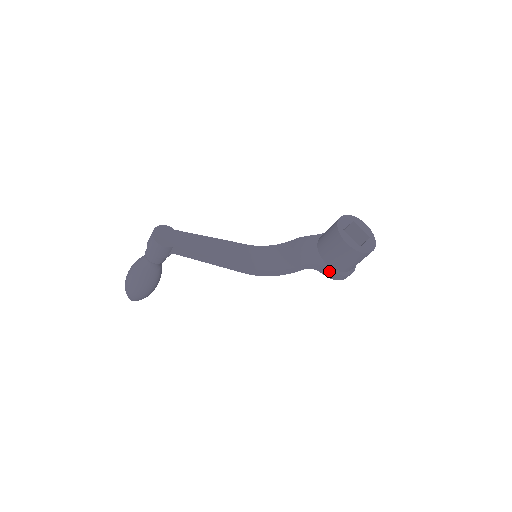
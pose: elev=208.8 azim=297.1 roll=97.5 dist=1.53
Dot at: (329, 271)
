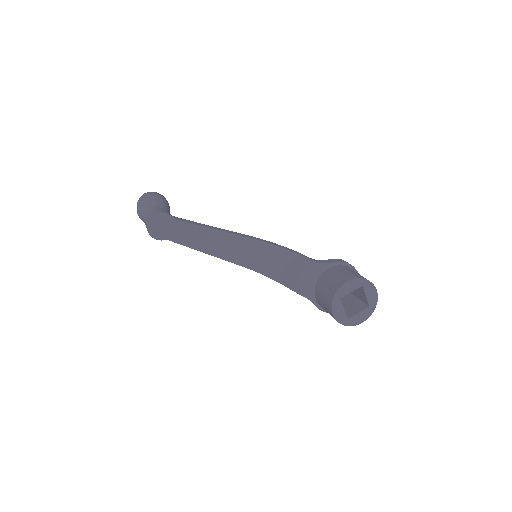
Dot at: (316, 306)
